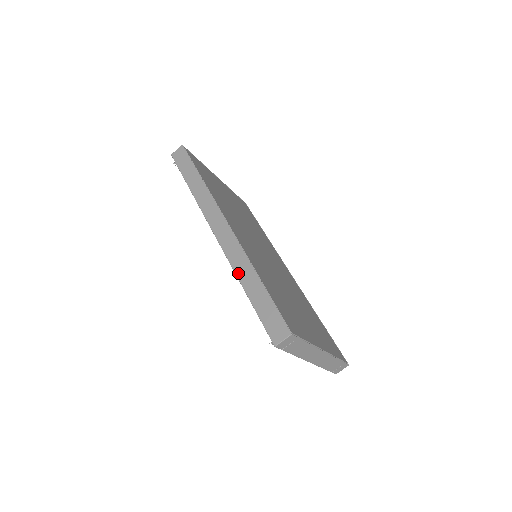
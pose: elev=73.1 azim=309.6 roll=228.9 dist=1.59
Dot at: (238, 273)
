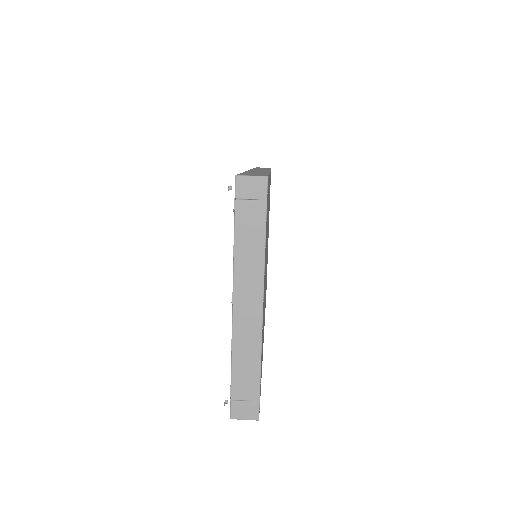
Dot at: (249, 171)
